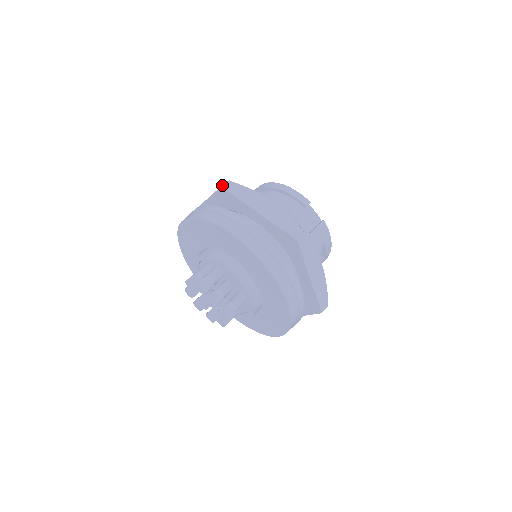
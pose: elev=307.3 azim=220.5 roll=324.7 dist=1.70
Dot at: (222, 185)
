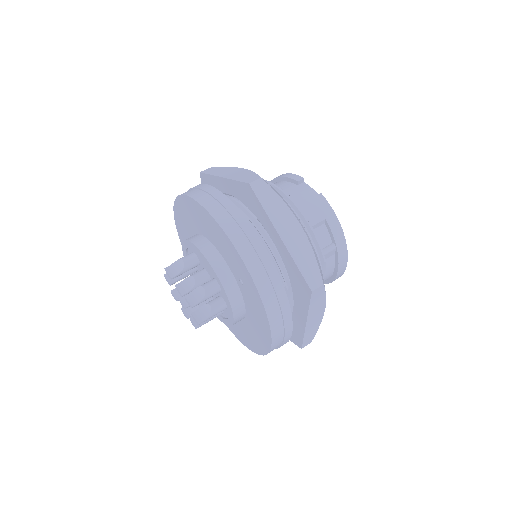
Dot at: (201, 171)
